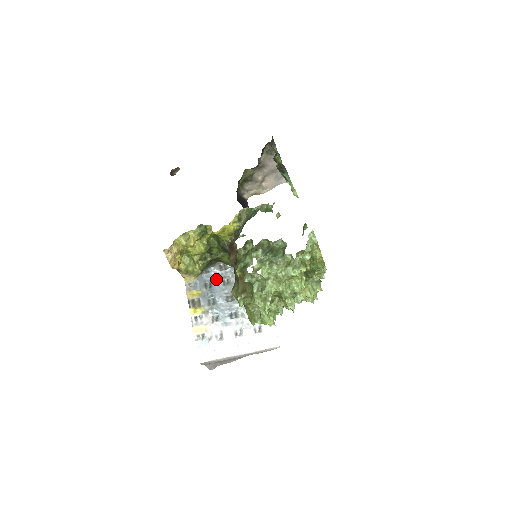
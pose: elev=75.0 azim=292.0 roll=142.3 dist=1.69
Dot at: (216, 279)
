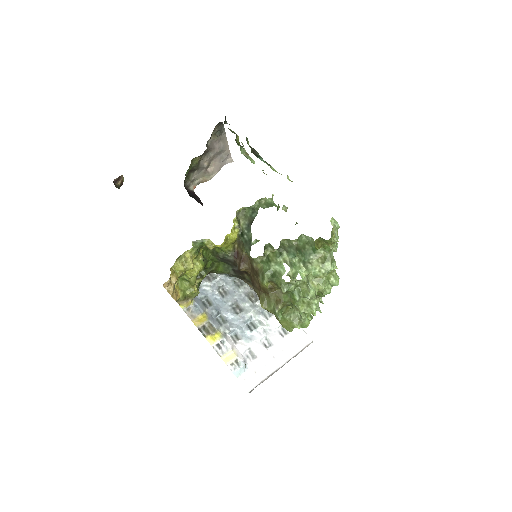
Dot at: (212, 293)
